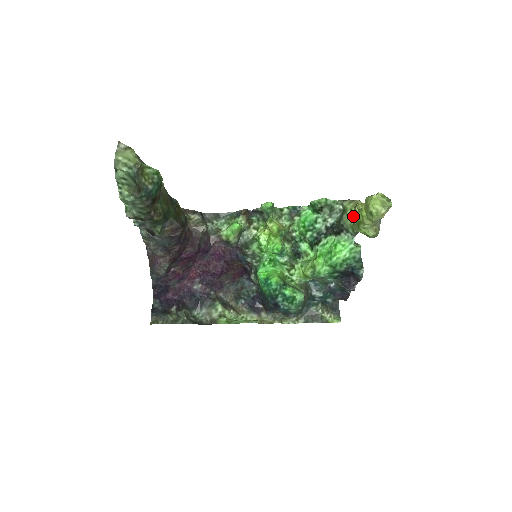
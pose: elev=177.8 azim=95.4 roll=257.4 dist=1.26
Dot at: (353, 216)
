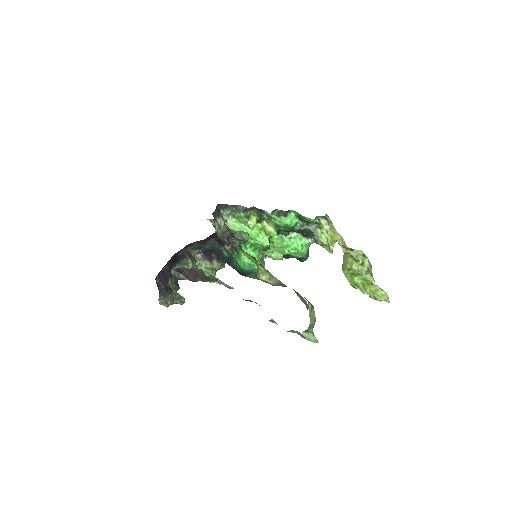
Dot at: (327, 237)
